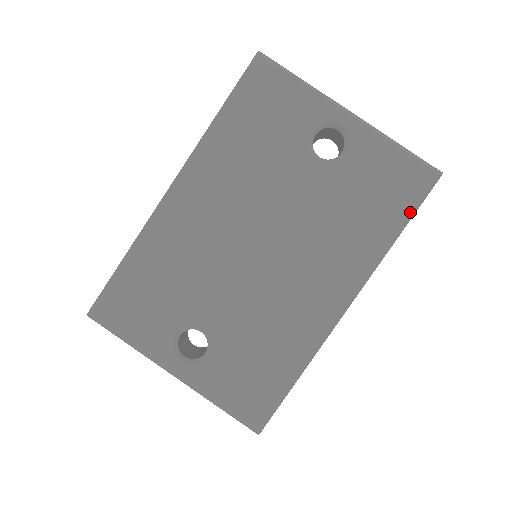
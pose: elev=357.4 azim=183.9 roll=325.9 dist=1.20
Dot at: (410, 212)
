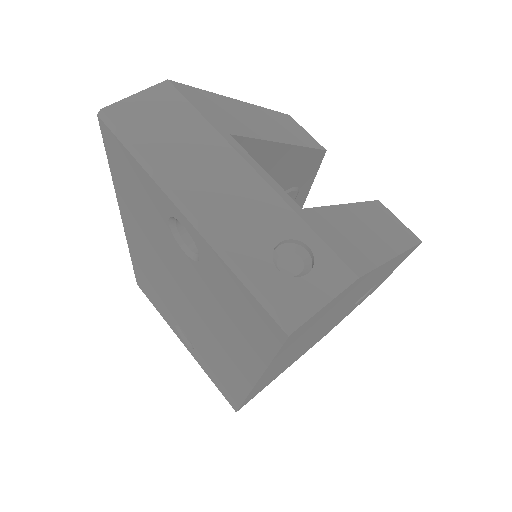
Dot at: (271, 351)
